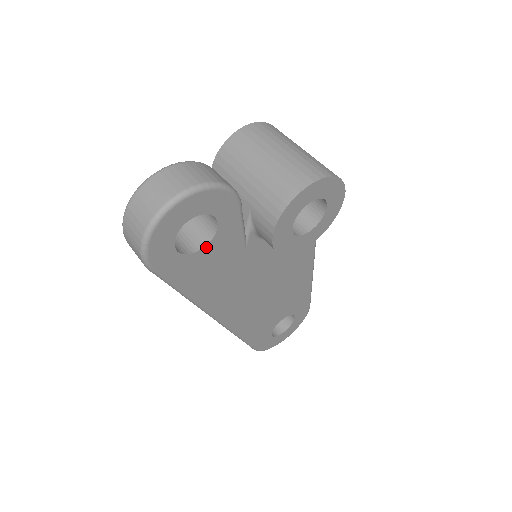
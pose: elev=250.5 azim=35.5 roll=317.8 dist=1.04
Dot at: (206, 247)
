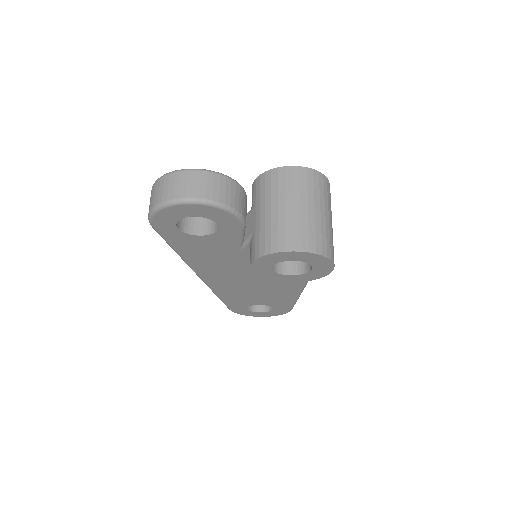
Dot at: (204, 236)
